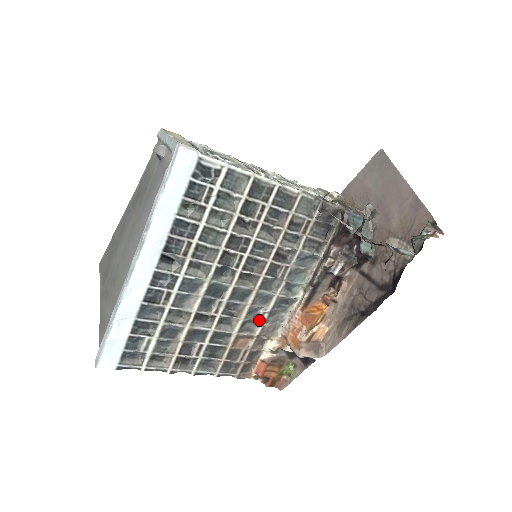
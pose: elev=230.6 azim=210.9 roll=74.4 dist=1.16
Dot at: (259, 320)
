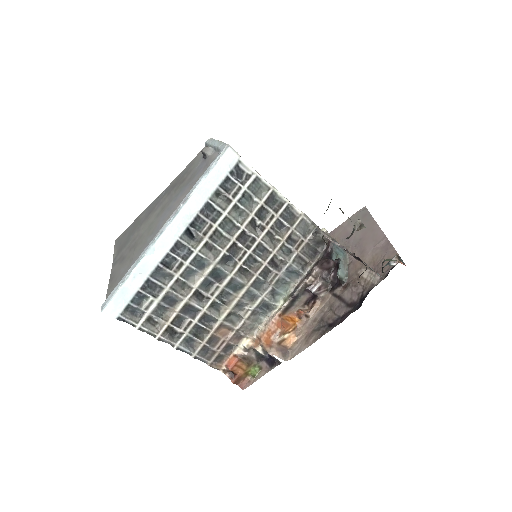
Dot at: (243, 315)
